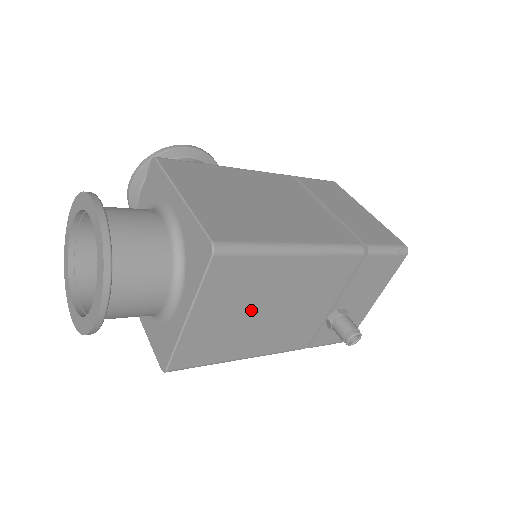
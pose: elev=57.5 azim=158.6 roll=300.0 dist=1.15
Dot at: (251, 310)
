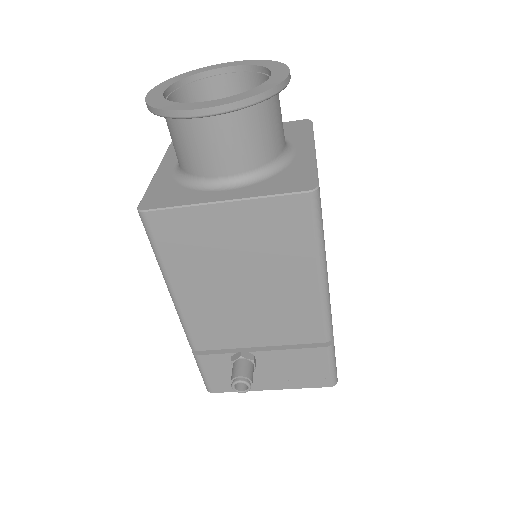
Dot at: (243, 264)
